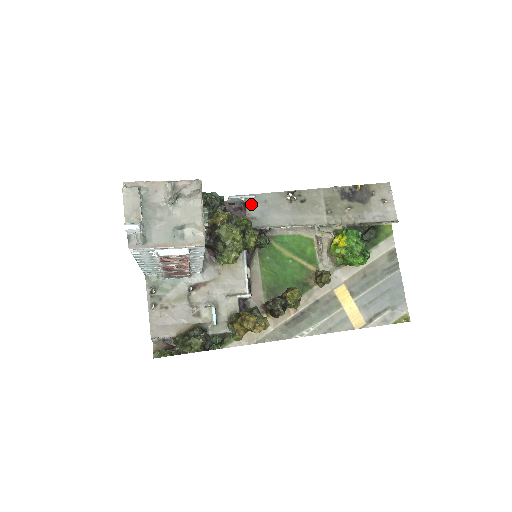
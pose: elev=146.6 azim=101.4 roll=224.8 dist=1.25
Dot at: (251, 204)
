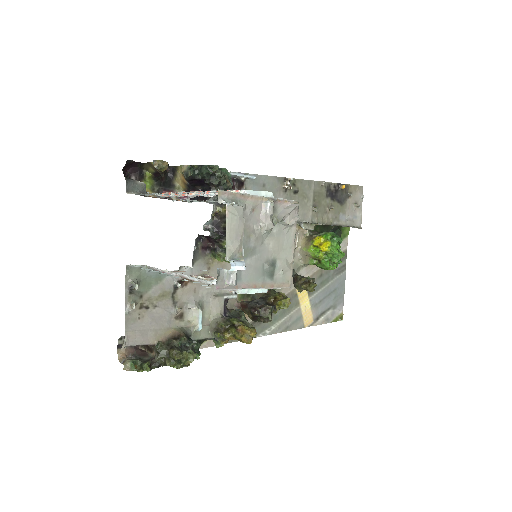
Dot at: (250, 186)
